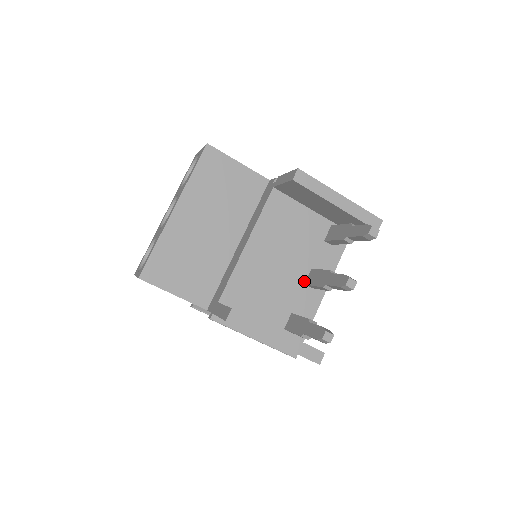
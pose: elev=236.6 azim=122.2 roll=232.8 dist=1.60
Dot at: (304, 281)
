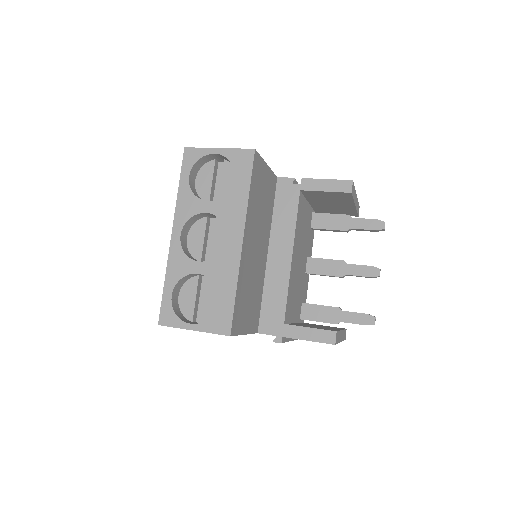
Dot at: (305, 271)
